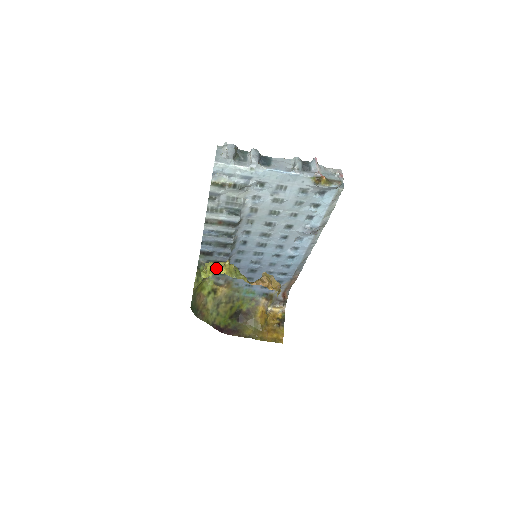
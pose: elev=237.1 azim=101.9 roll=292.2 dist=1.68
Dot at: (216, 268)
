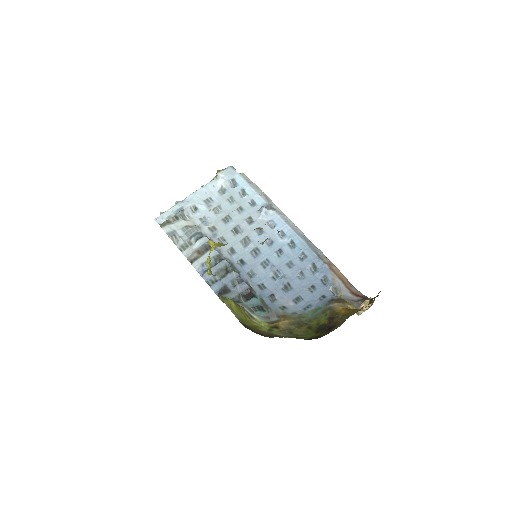
Dot at: occluded
